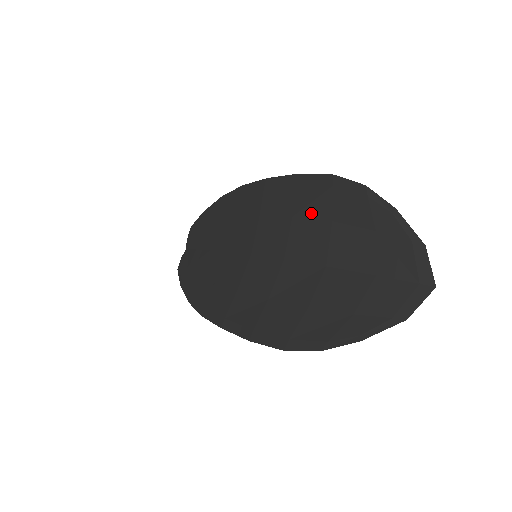
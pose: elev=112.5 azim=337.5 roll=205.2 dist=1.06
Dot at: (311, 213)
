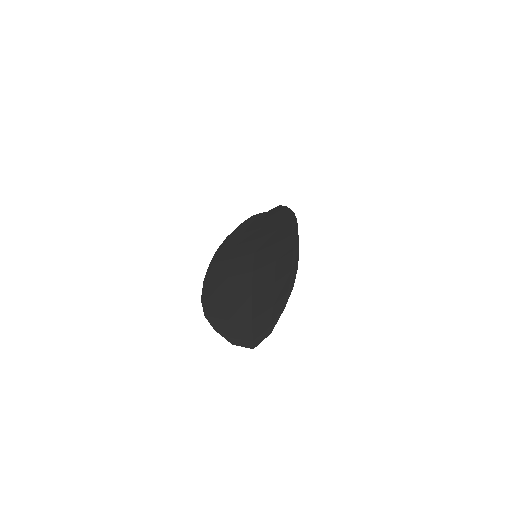
Dot at: (278, 269)
